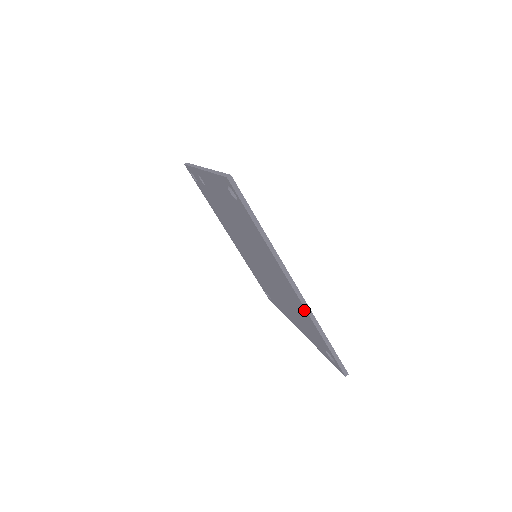
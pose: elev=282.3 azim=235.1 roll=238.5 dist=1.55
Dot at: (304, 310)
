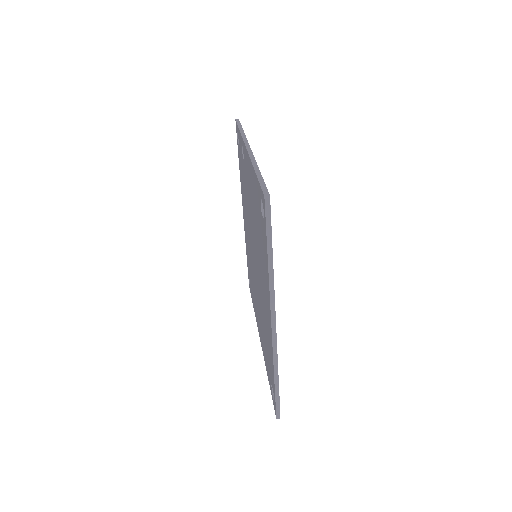
Dot at: (271, 347)
